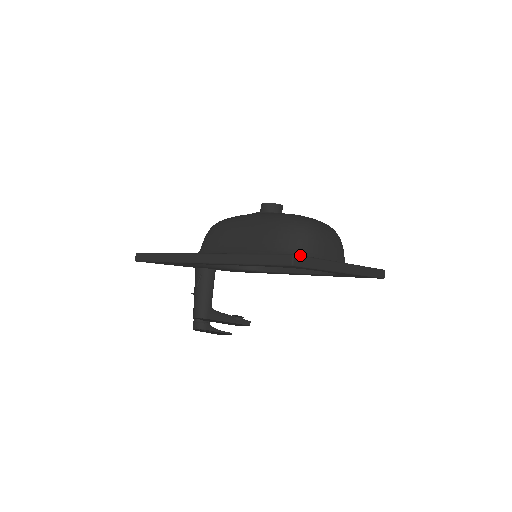
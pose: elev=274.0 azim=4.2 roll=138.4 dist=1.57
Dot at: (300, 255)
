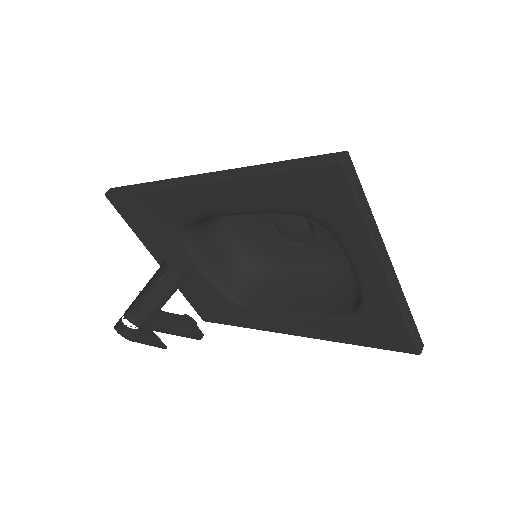
Dot at: (353, 166)
